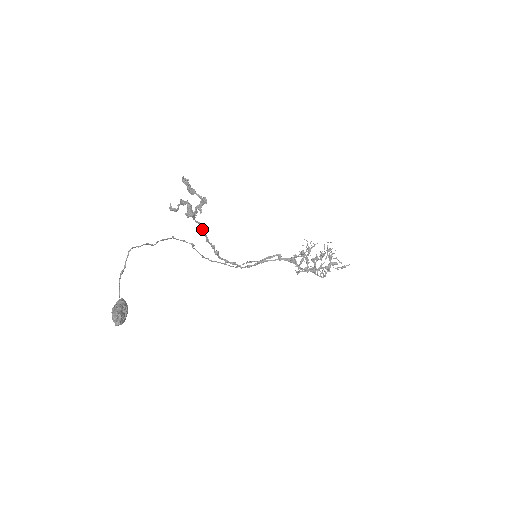
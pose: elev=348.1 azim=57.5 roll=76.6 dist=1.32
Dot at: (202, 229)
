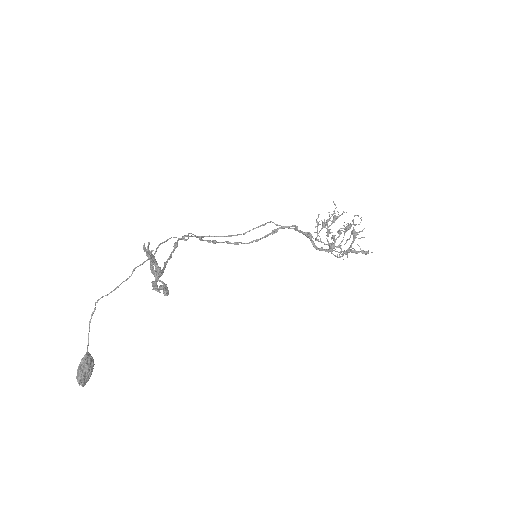
Dot at: (192, 236)
